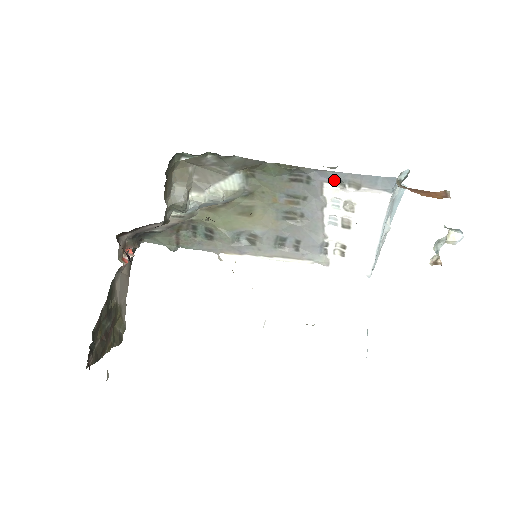
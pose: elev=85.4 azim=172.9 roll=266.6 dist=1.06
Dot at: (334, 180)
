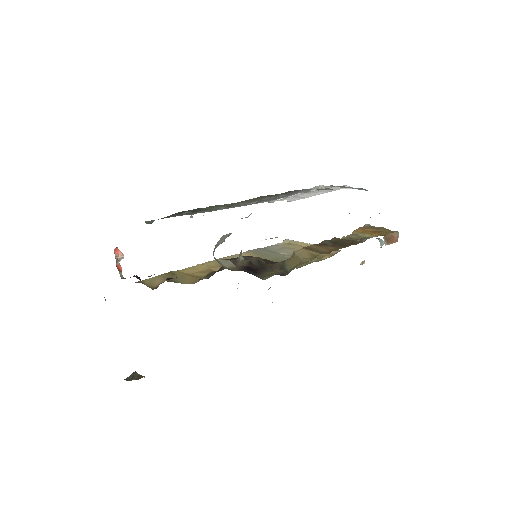
Dot at: occluded
